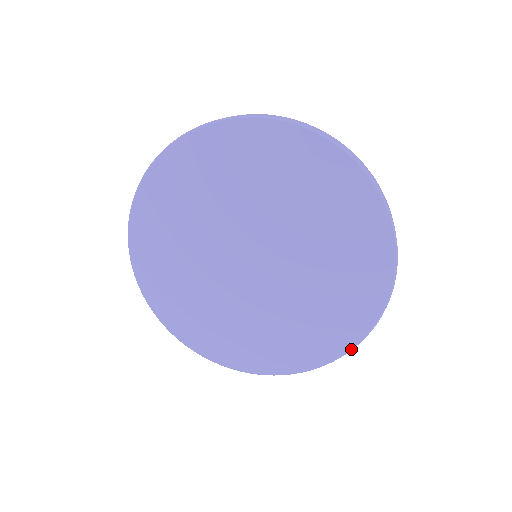
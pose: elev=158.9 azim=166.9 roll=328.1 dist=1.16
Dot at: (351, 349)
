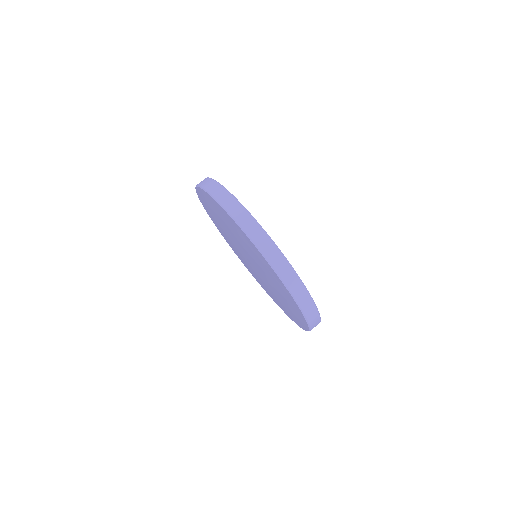
Dot at: (276, 303)
